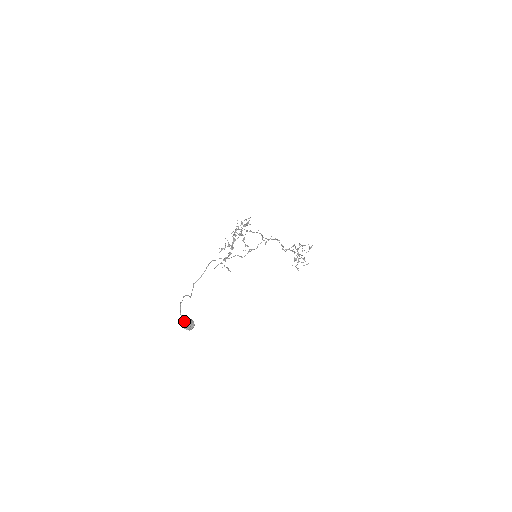
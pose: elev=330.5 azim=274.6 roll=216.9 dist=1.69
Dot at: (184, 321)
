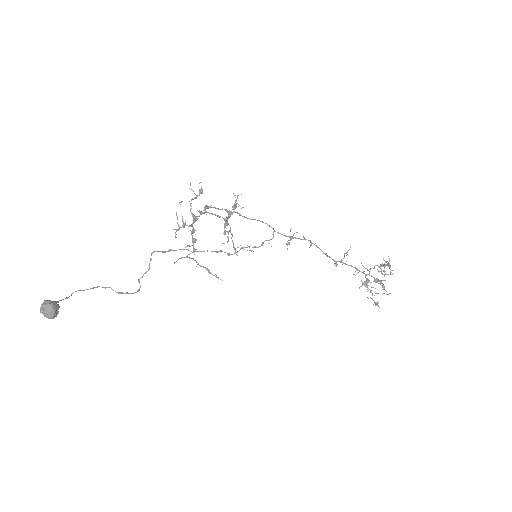
Dot at: occluded
